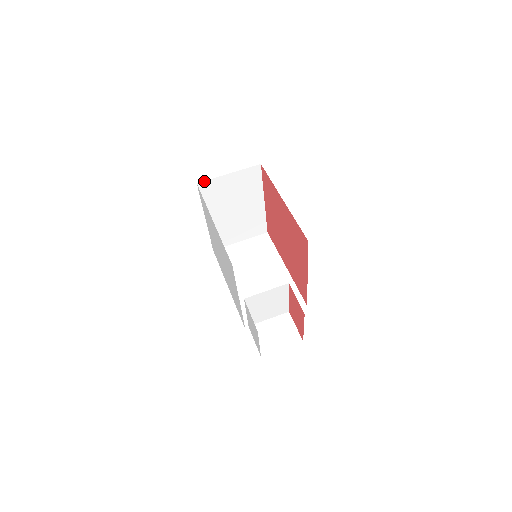
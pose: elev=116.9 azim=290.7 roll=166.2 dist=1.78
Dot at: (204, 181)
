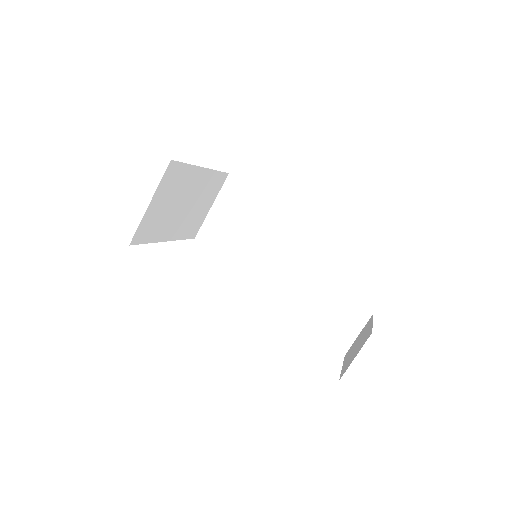
Dot at: (133, 236)
